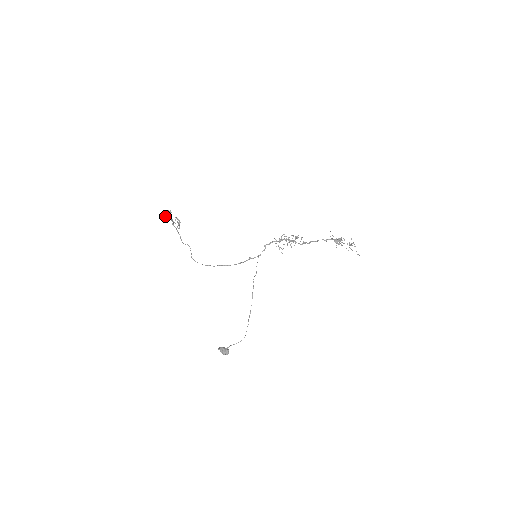
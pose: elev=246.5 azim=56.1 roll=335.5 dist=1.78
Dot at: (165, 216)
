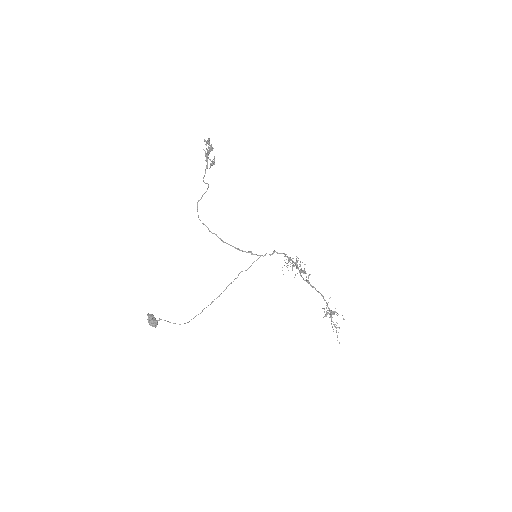
Dot at: (203, 149)
